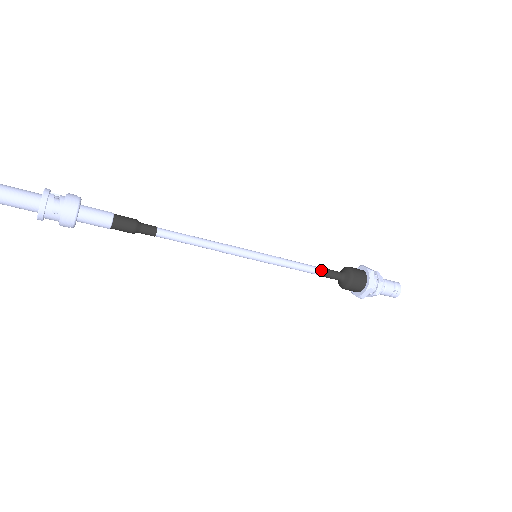
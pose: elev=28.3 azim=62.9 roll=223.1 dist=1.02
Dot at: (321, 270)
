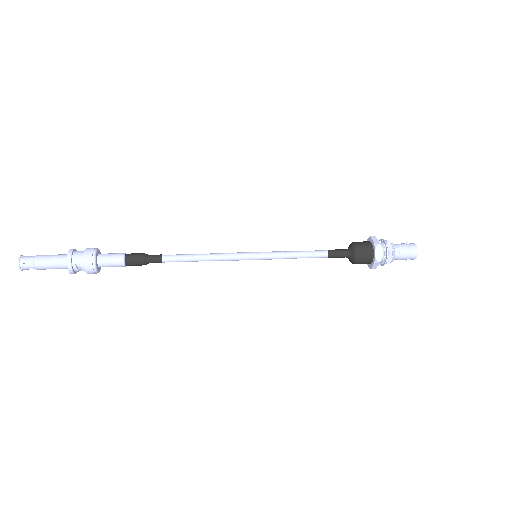
Dot at: (323, 257)
